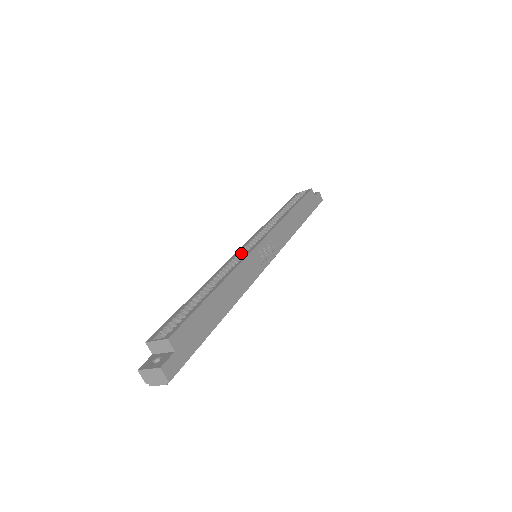
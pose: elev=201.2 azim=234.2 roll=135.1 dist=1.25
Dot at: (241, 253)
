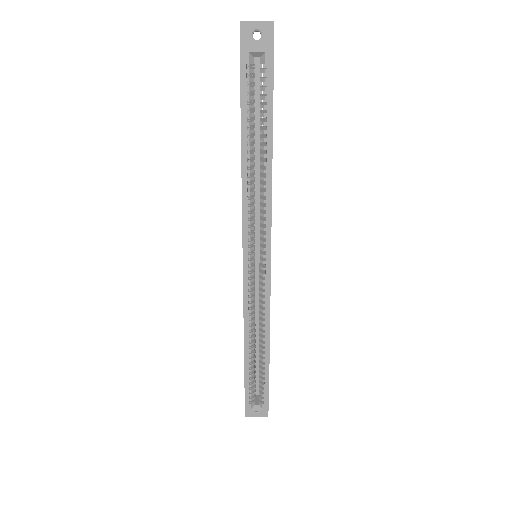
Dot at: (250, 277)
